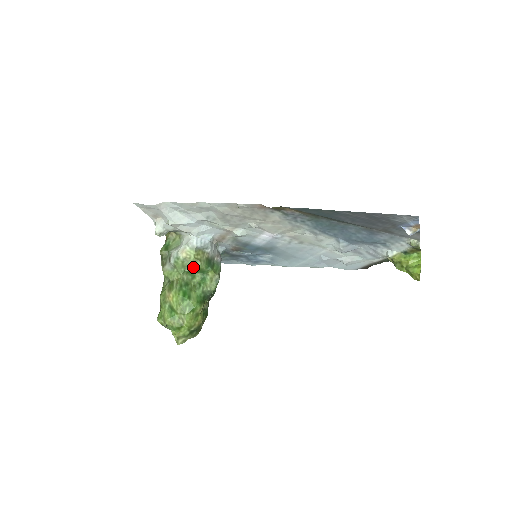
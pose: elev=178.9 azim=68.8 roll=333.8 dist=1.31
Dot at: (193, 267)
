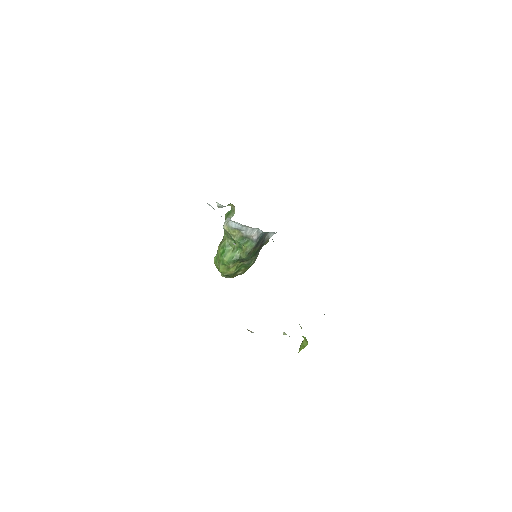
Dot at: (231, 238)
